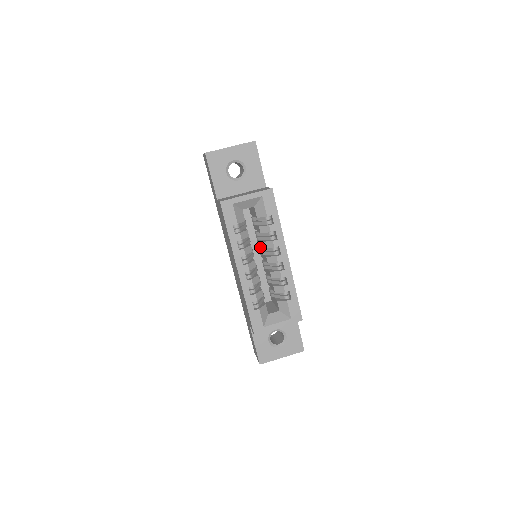
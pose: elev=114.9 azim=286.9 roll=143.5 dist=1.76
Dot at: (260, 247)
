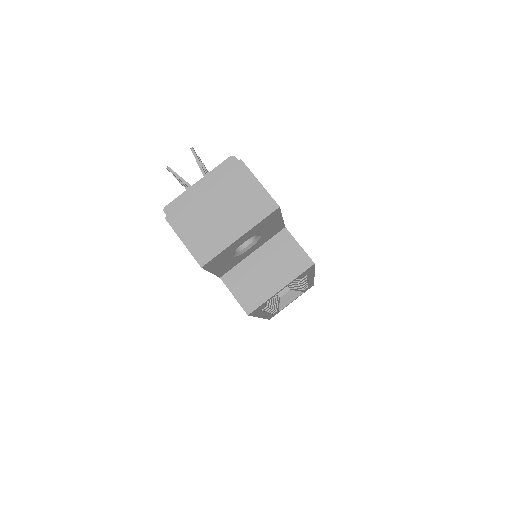
Dot at: occluded
